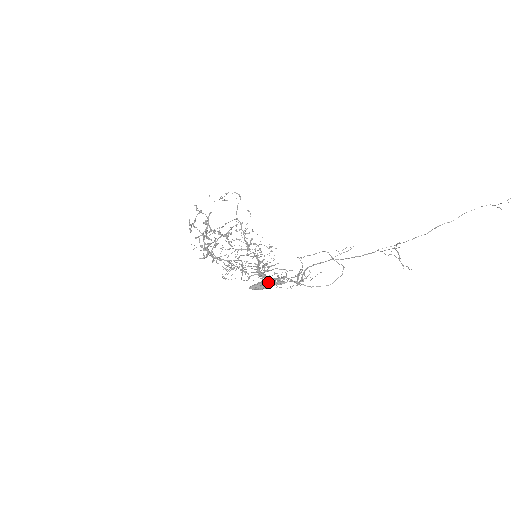
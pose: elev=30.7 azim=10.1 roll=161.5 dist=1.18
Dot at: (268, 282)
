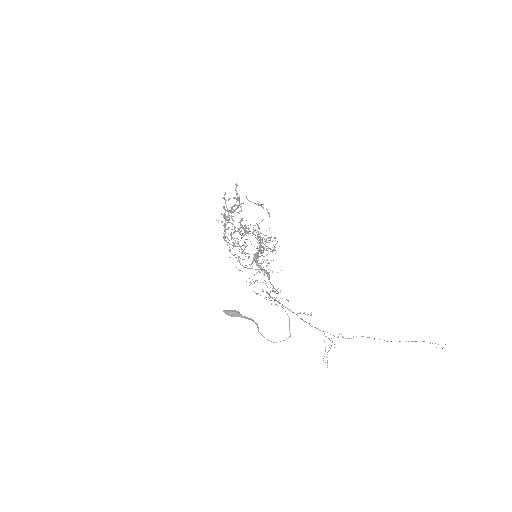
Dot at: (237, 315)
